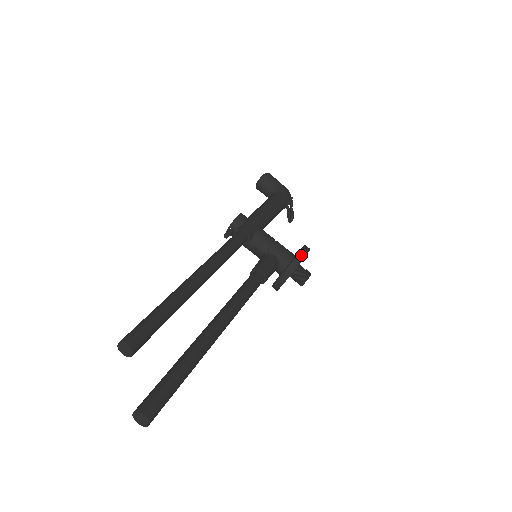
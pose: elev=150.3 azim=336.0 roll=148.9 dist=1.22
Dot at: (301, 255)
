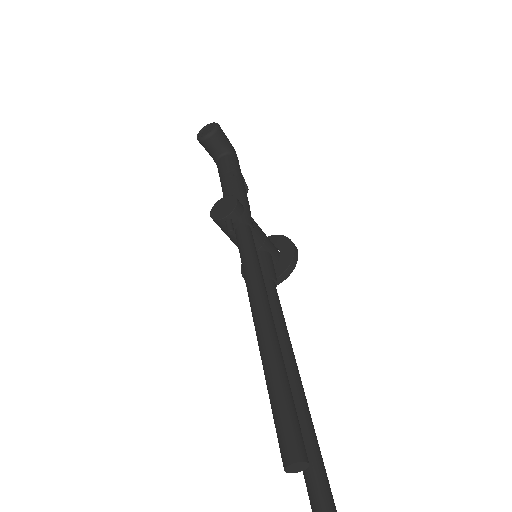
Dot at: (296, 254)
